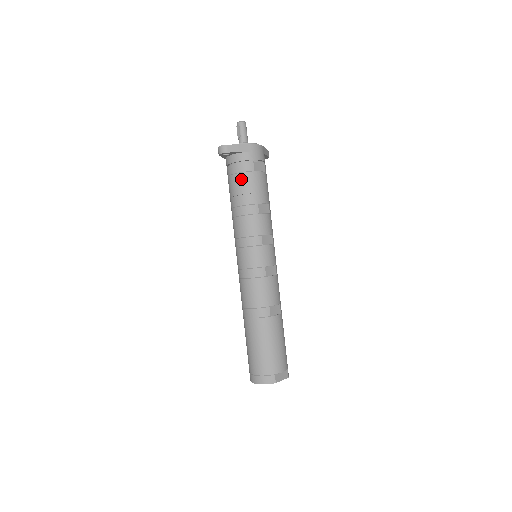
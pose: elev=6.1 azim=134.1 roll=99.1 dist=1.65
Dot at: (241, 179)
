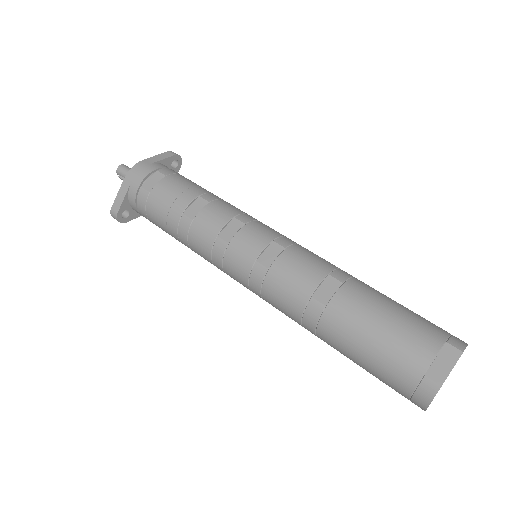
Dot at: (152, 215)
